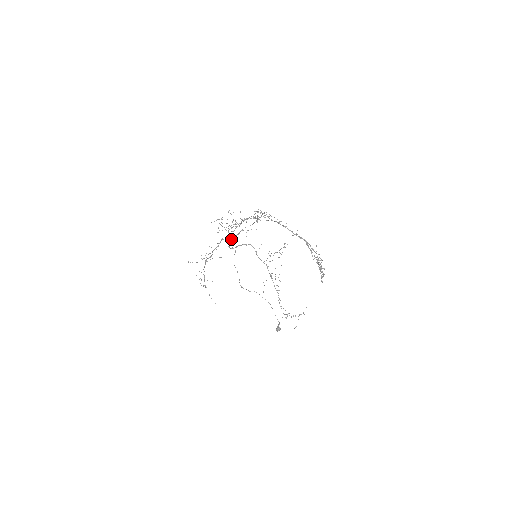
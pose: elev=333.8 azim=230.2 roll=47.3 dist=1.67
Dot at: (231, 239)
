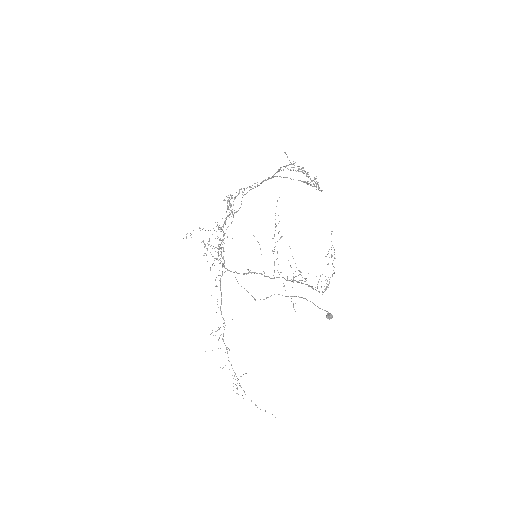
Dot at: occluded
